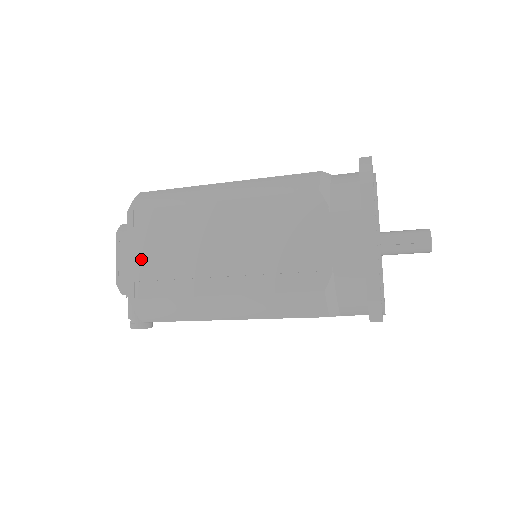
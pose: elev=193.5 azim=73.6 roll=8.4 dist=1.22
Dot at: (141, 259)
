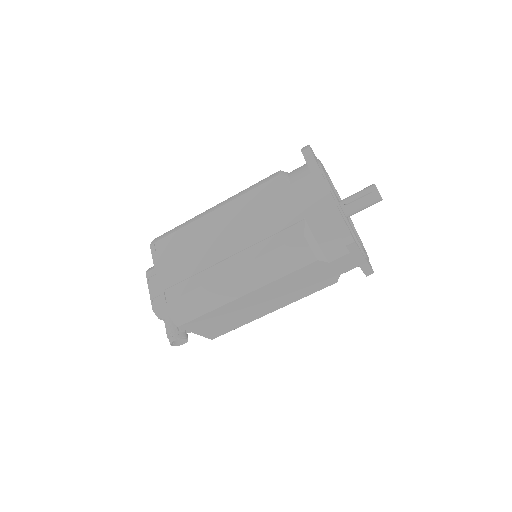
Dot at: (166, 272)
